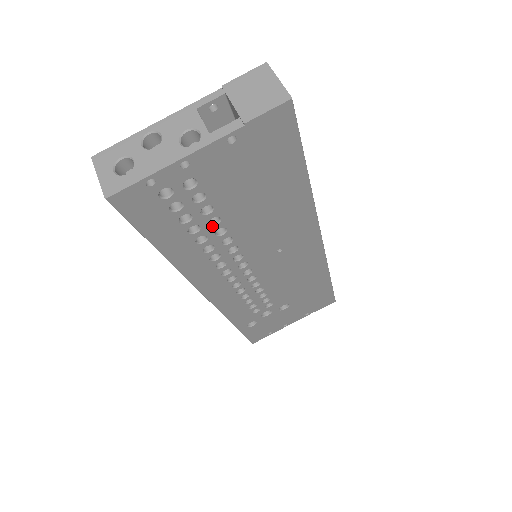
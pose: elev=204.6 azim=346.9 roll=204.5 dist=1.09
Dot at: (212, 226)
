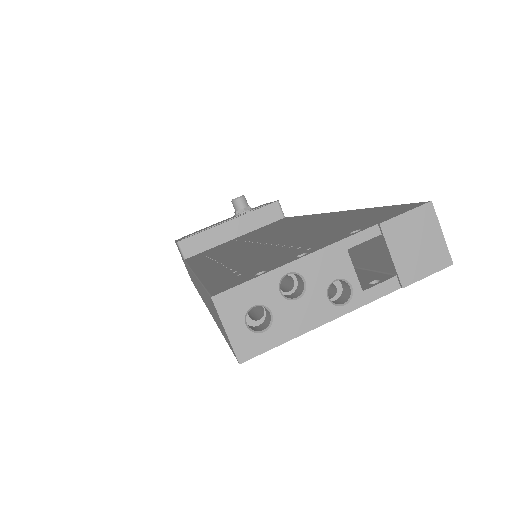
Dot at: occluded
